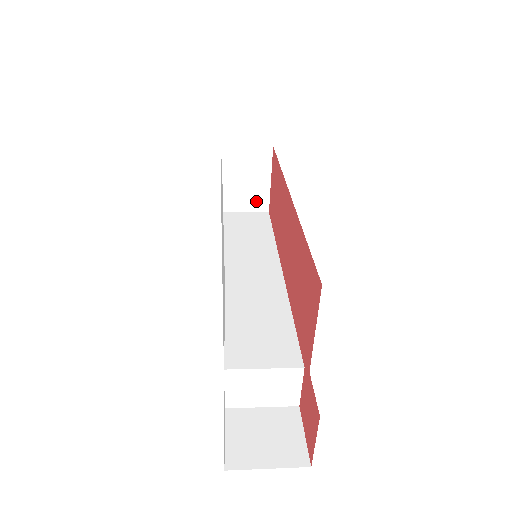
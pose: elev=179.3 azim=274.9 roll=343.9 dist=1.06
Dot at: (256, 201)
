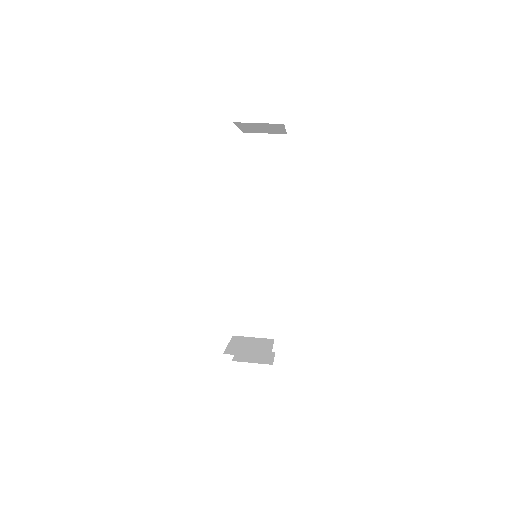
Dot at: (274, 132)
